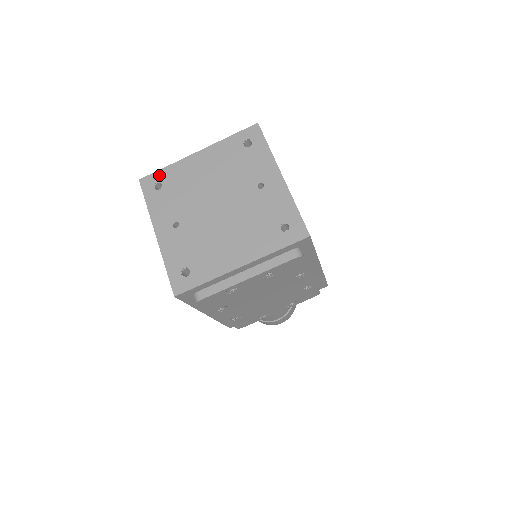
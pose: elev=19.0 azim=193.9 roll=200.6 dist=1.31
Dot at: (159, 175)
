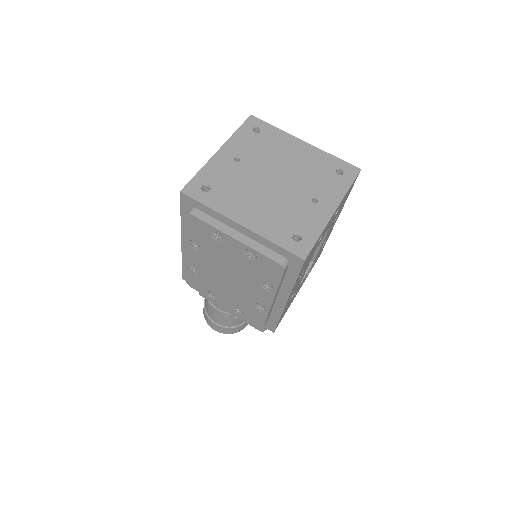
Dot at: (266, 126)
